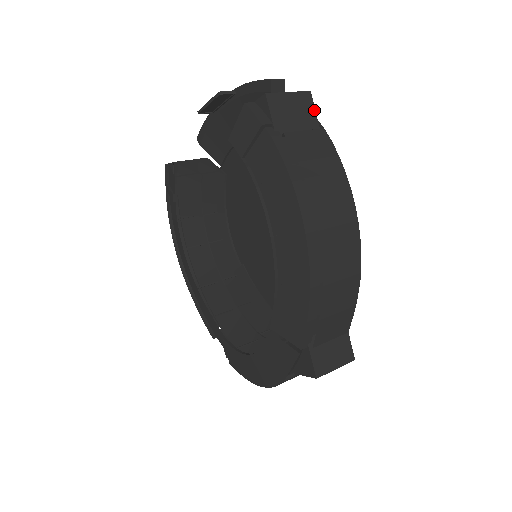
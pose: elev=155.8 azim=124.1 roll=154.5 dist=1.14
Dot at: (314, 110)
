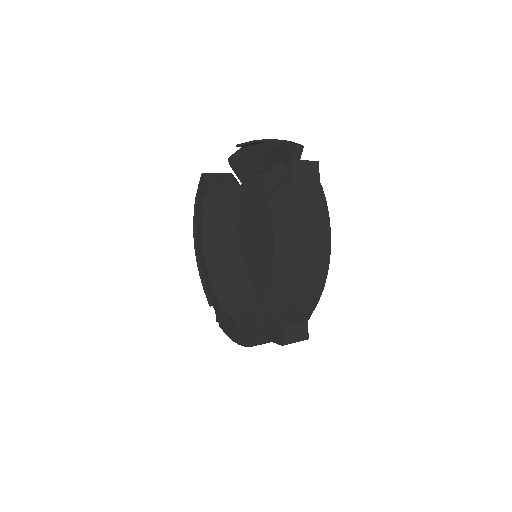
Dot at: (319, 174)
